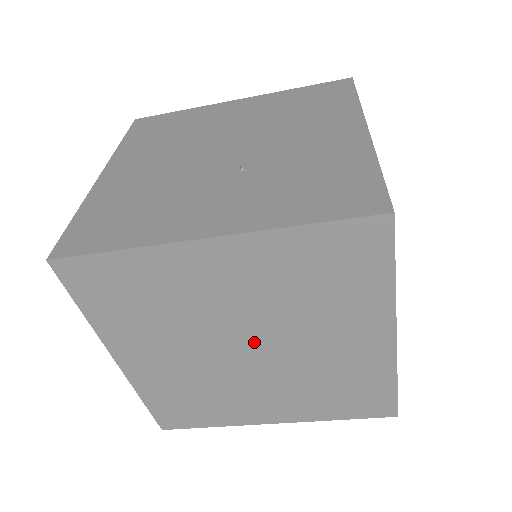
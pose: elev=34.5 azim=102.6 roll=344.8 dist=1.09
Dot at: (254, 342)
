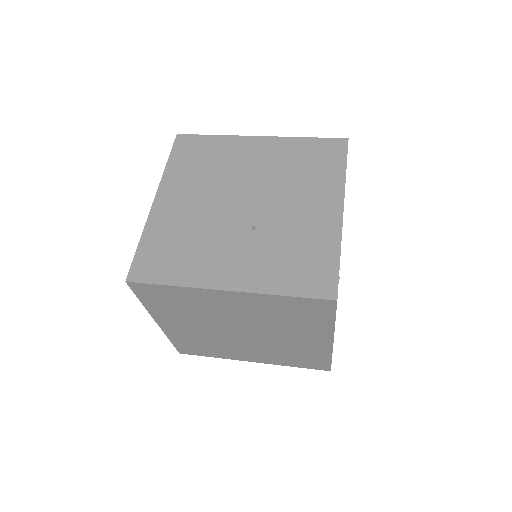
Dot at: (246, 330)
